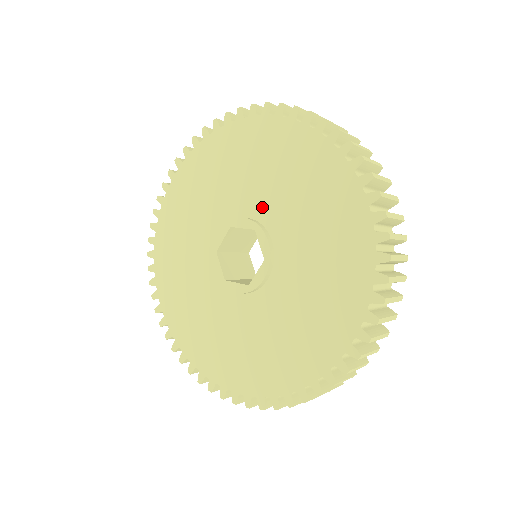
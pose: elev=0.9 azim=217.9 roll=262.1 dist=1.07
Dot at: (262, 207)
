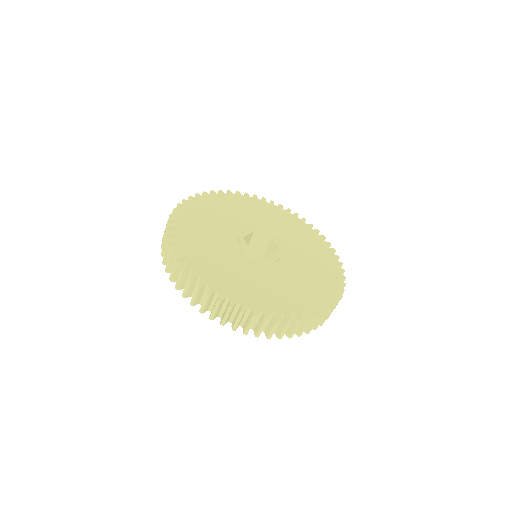
Dot at: (272, 233)
